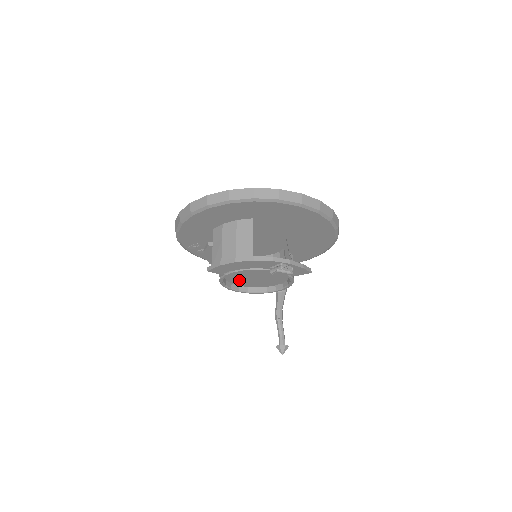
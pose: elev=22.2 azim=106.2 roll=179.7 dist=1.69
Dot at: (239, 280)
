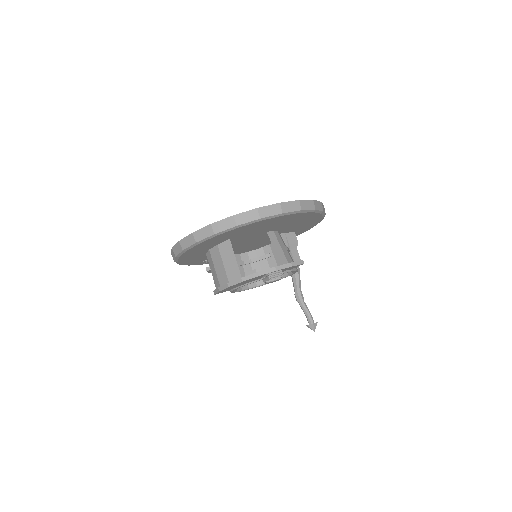
Dot at: occluded
